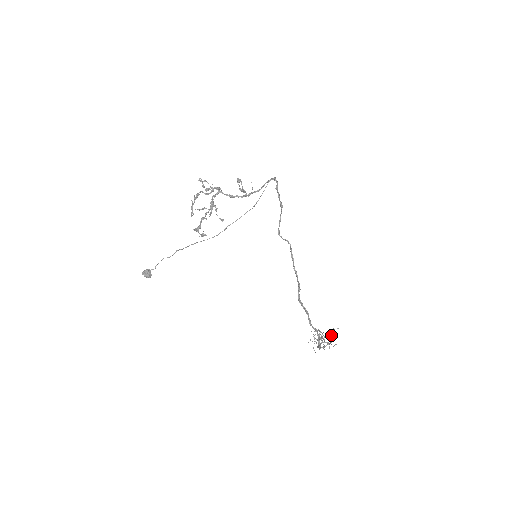
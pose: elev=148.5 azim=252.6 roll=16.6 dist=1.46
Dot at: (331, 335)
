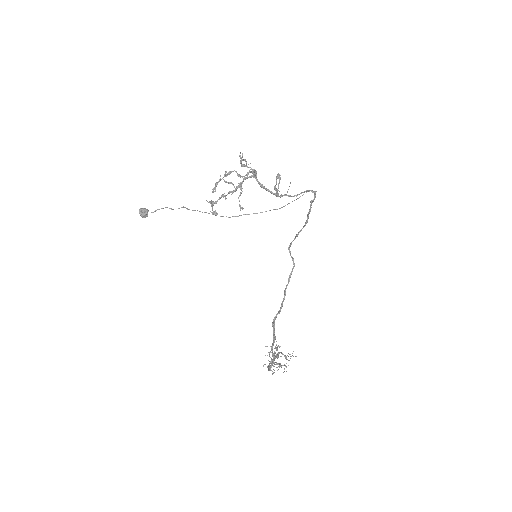
Dot at: occluded
